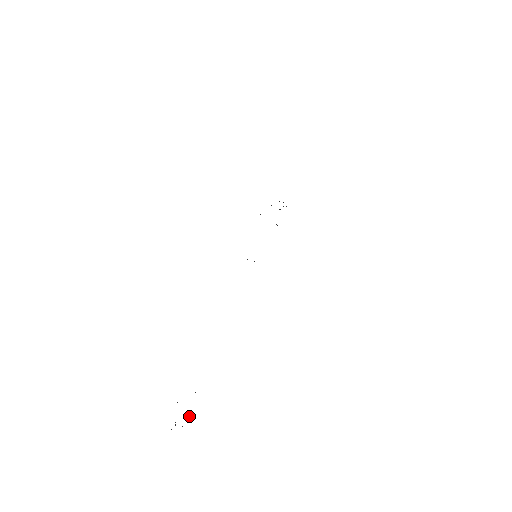
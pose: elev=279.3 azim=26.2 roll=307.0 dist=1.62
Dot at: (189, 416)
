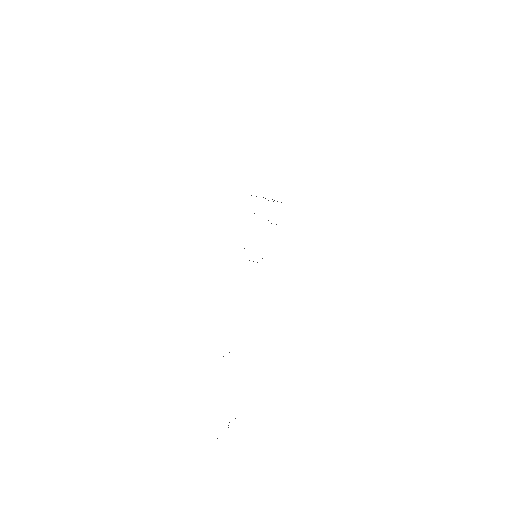
Dot at: occluded
